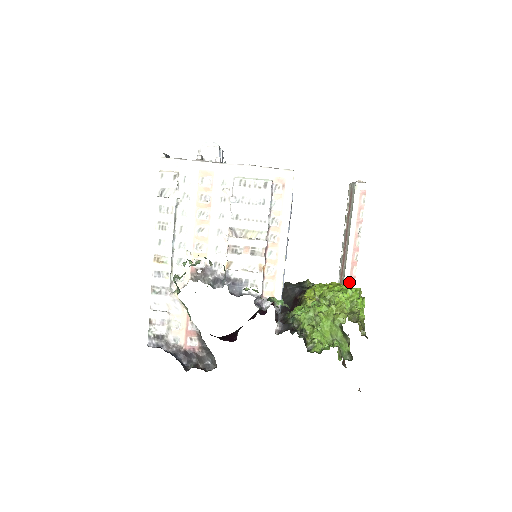
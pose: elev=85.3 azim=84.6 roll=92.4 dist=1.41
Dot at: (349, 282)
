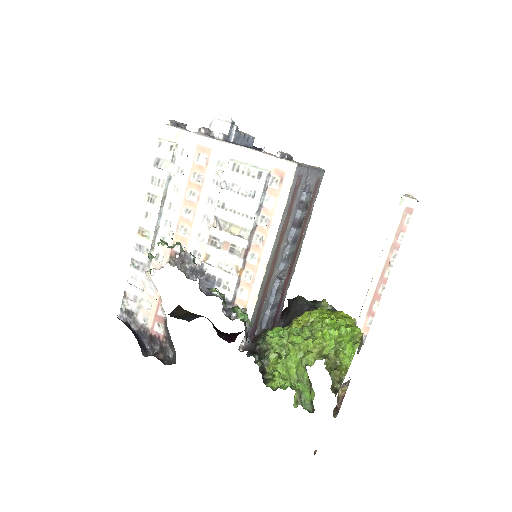
Dot at: (365, 318)
